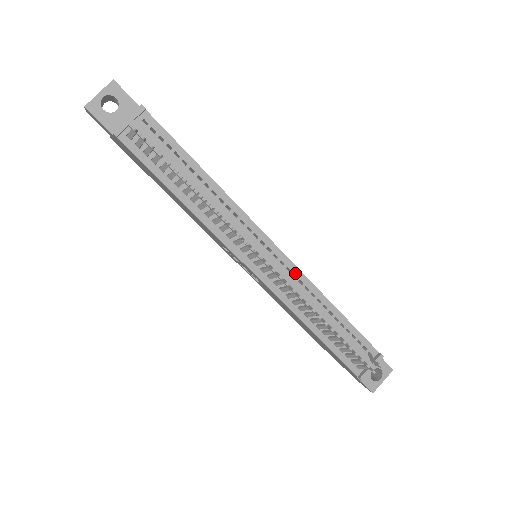
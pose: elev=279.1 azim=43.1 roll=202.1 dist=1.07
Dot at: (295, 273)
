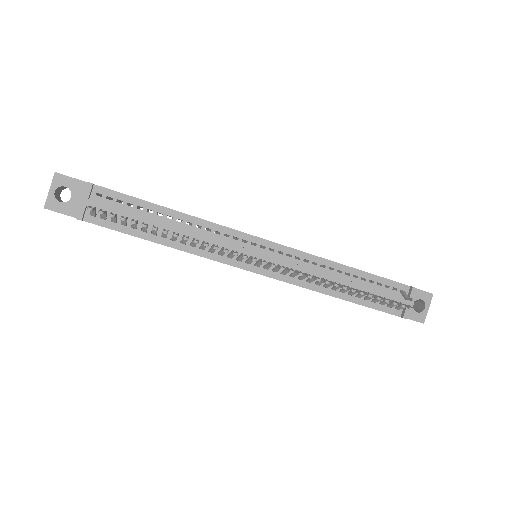
Dot at: (297, 255)
